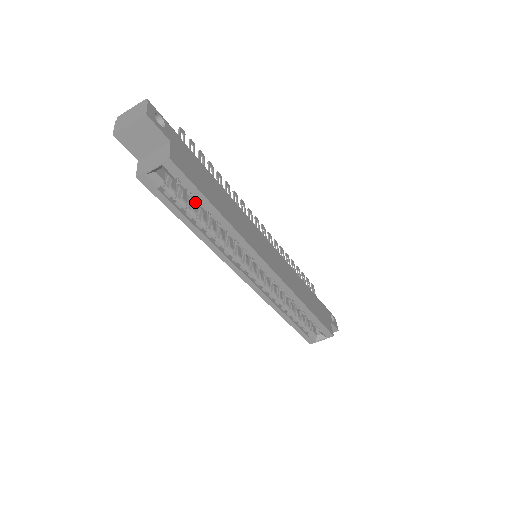
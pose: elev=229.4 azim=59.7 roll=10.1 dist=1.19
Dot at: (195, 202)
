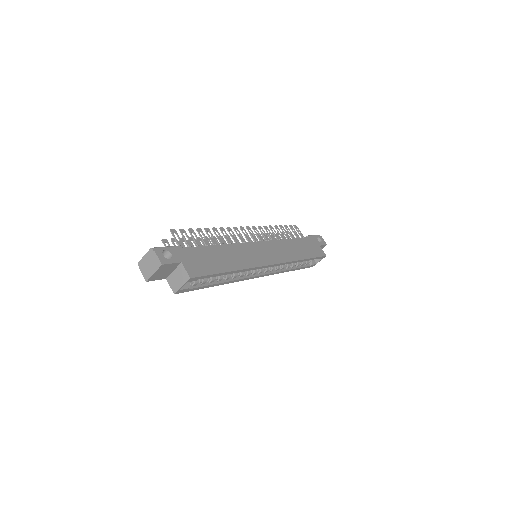
Dot at: occluded
